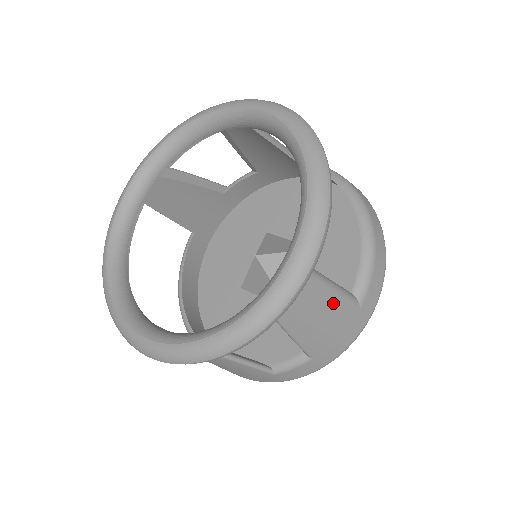
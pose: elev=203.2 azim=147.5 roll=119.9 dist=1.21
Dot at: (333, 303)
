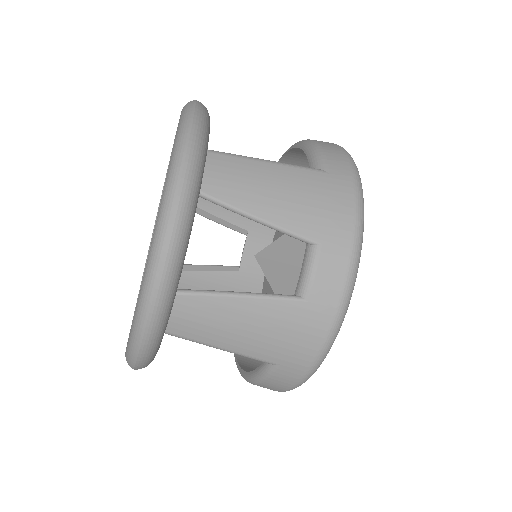
Dot at: (278, 171)
